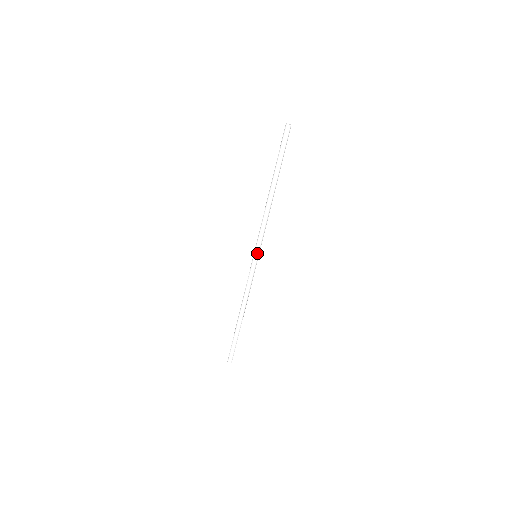
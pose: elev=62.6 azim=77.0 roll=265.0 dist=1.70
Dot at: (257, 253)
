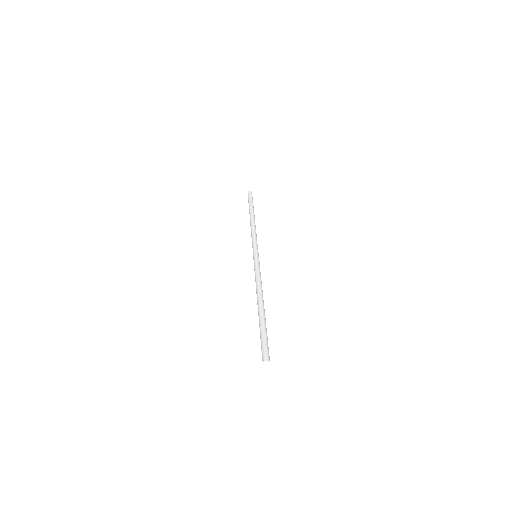
Dot at: occluded
